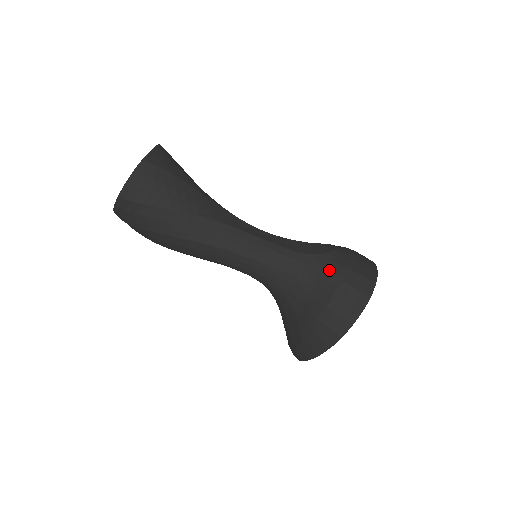
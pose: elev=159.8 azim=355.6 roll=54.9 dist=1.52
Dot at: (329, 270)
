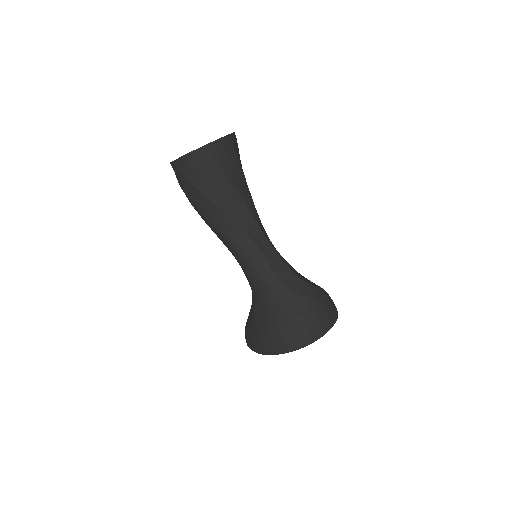
Dot at: (288, 309)
